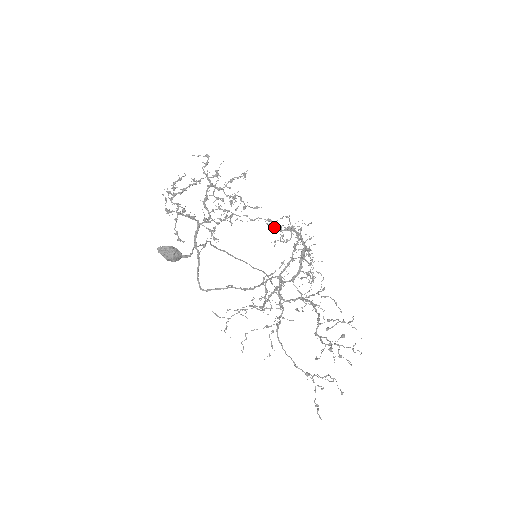
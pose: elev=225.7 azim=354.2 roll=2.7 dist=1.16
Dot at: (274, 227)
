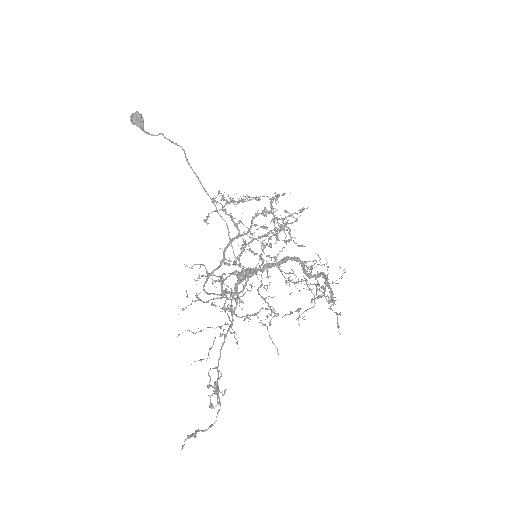
Dot at: (330, 307)
